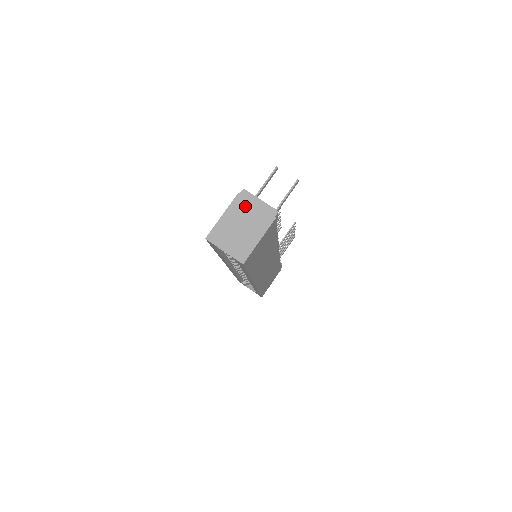
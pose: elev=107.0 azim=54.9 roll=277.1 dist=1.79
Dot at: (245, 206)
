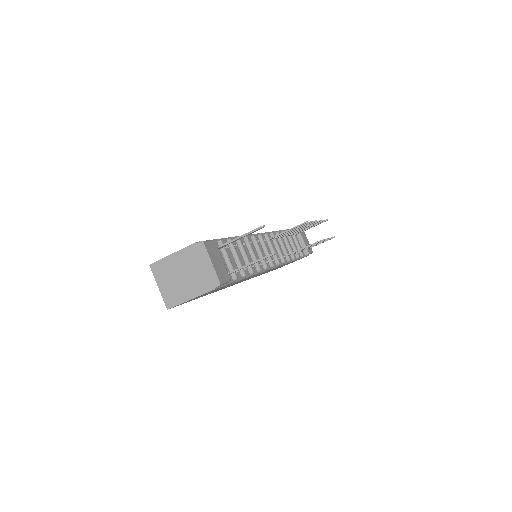
Dot at: (195, 259)
